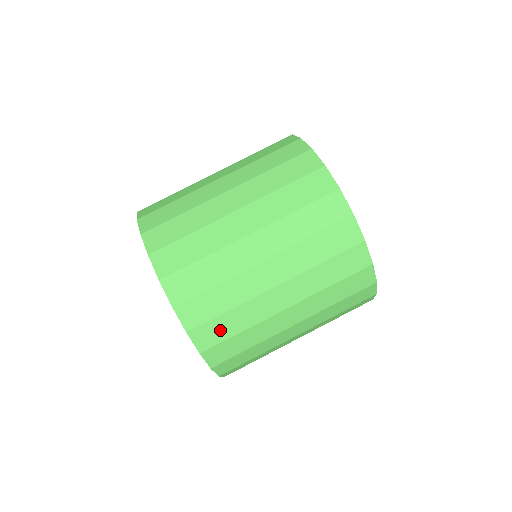
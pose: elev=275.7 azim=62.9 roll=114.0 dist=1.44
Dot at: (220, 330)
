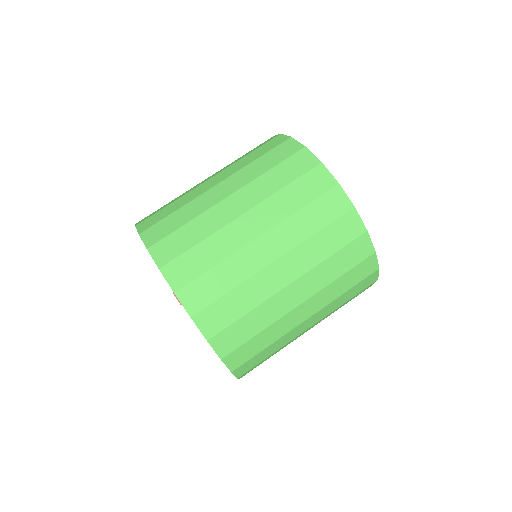
Dot at: (208, 289)
